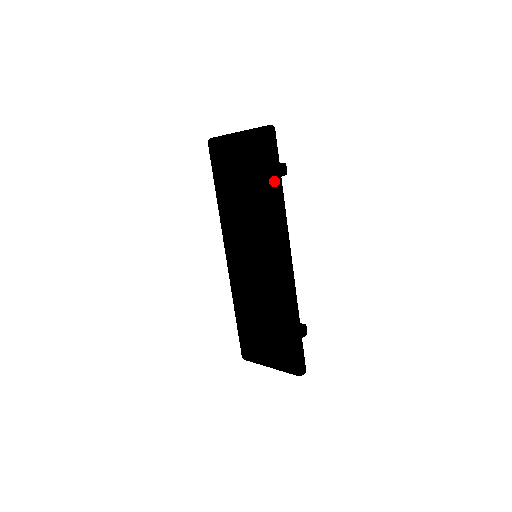
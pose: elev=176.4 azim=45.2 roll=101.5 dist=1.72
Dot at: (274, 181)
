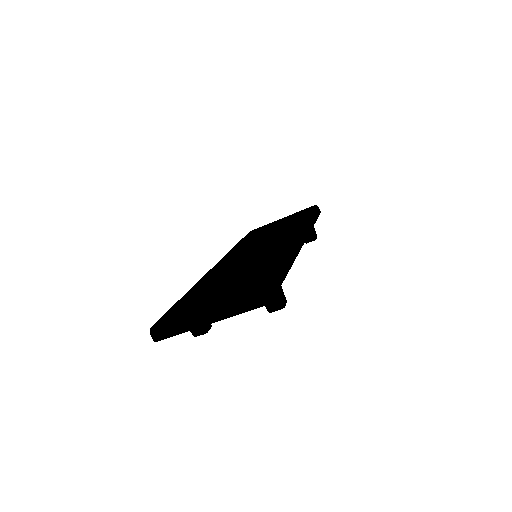
Dot at: (310, 215)
